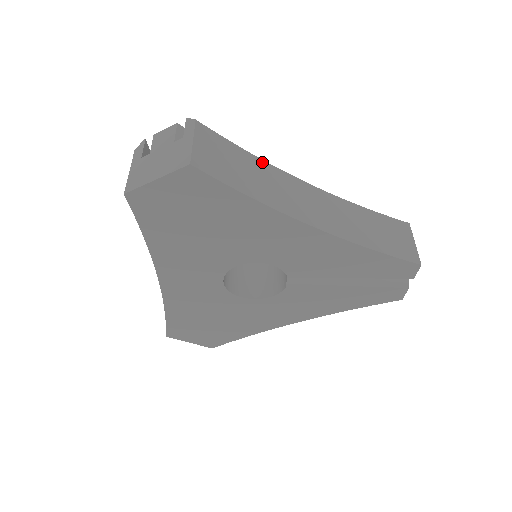
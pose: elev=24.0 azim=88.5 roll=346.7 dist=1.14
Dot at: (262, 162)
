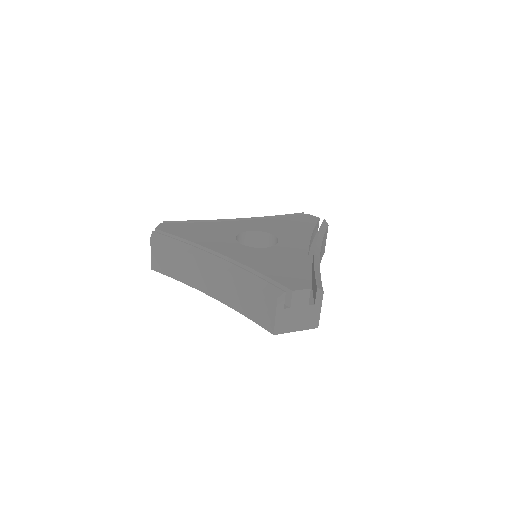
Dot at: occluded
